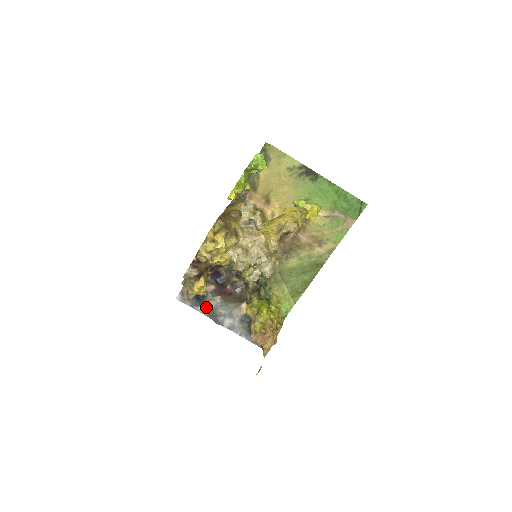
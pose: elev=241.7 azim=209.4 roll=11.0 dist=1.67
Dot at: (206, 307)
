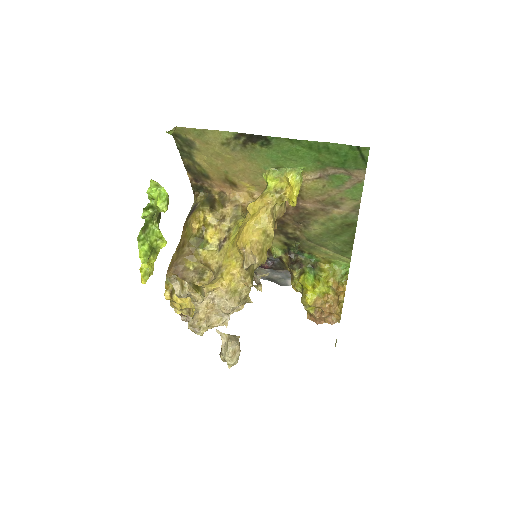
Dot at: occluded
